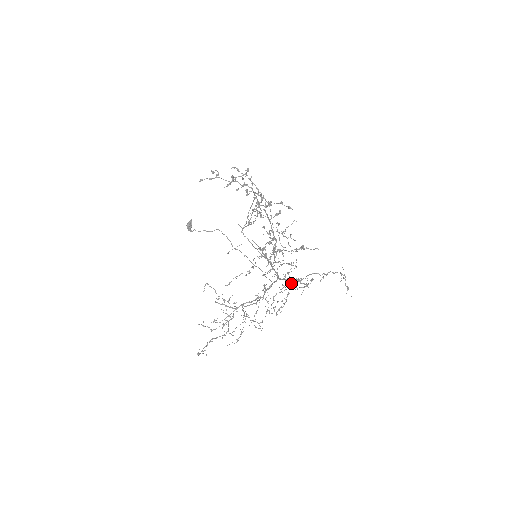
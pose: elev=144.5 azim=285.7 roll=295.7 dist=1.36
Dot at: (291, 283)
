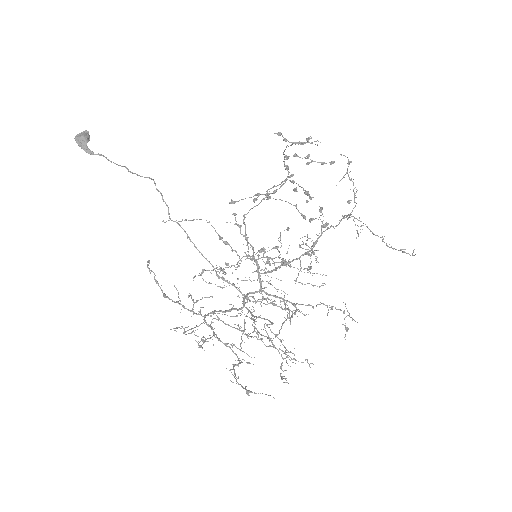
Dot at: occluded
